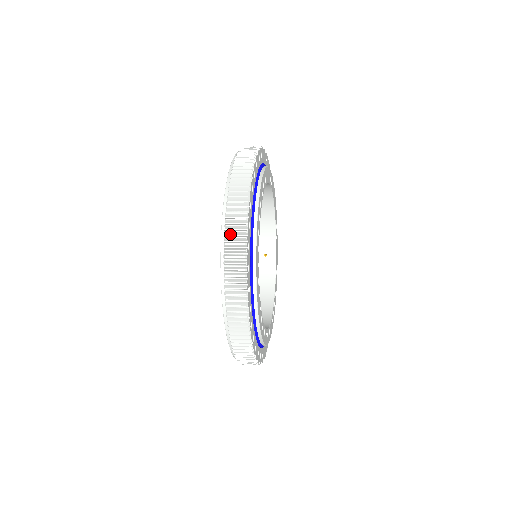
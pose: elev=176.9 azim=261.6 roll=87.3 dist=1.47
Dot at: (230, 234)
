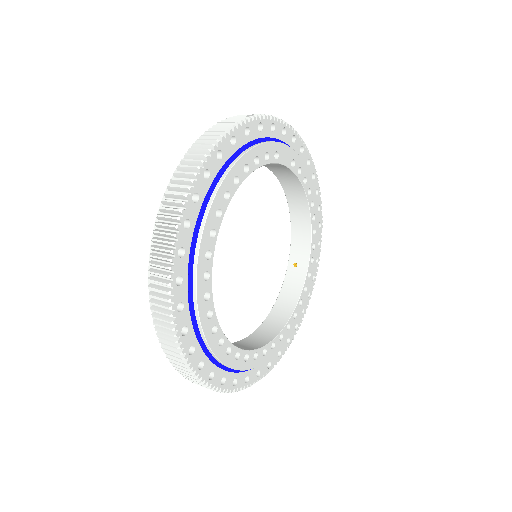
Dot at: (168, 205)
